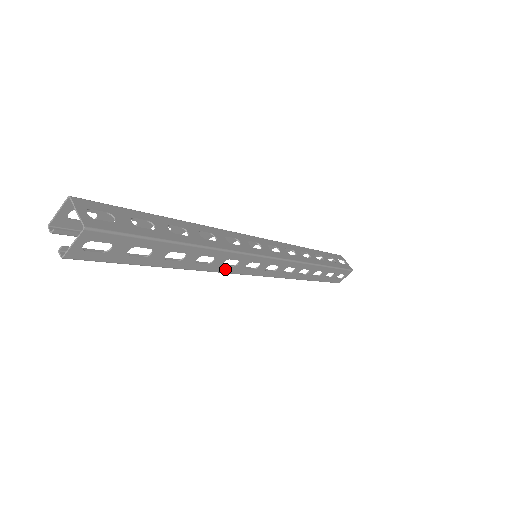
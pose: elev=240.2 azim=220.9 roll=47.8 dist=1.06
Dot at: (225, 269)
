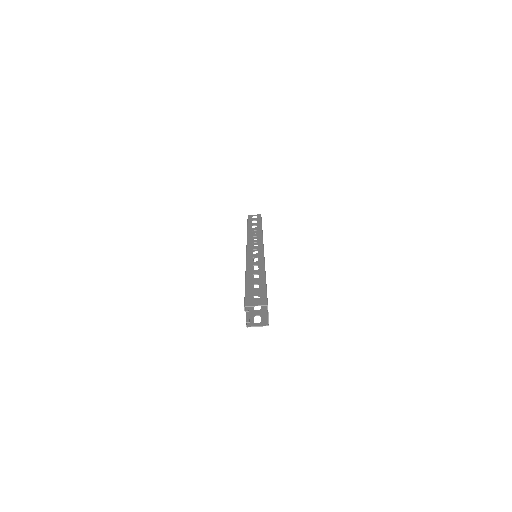
Dot at: occluded
